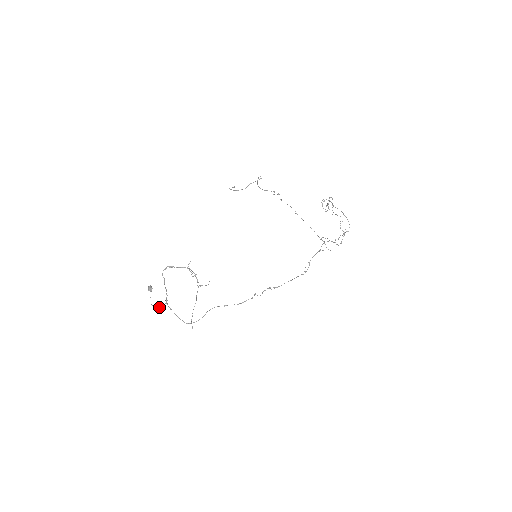
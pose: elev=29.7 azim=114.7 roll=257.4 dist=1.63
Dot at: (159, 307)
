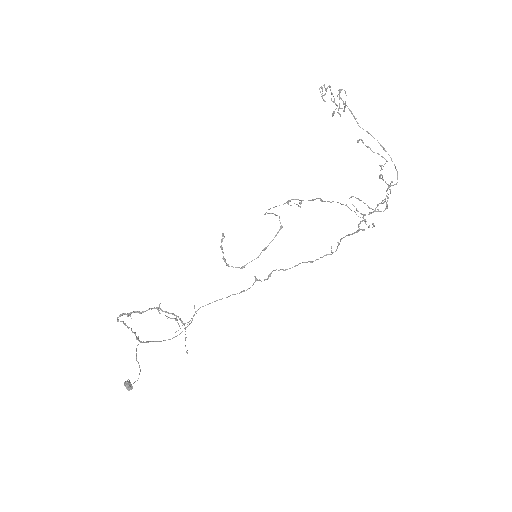
Dot at: occluded
